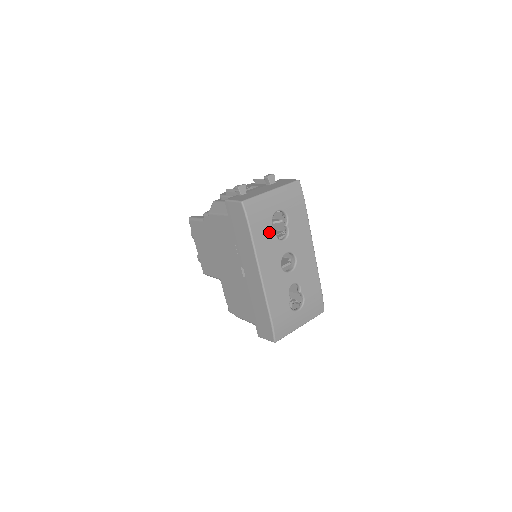
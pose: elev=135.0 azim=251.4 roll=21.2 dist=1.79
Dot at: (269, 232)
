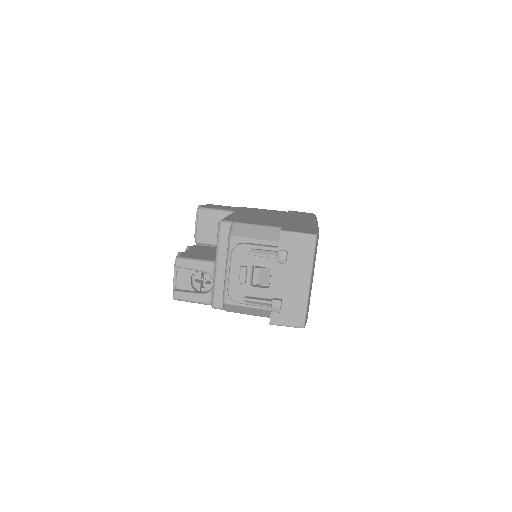
Dot at: occluded
